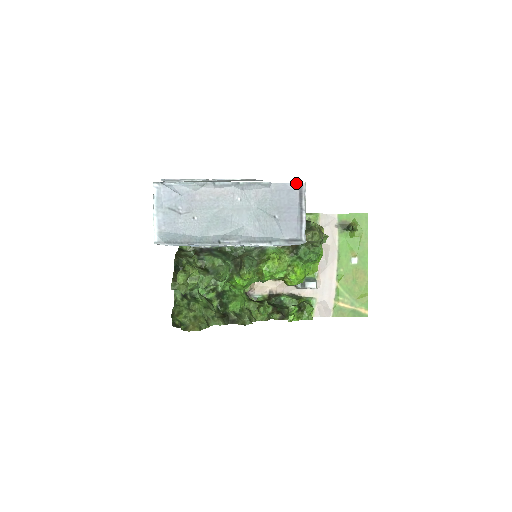
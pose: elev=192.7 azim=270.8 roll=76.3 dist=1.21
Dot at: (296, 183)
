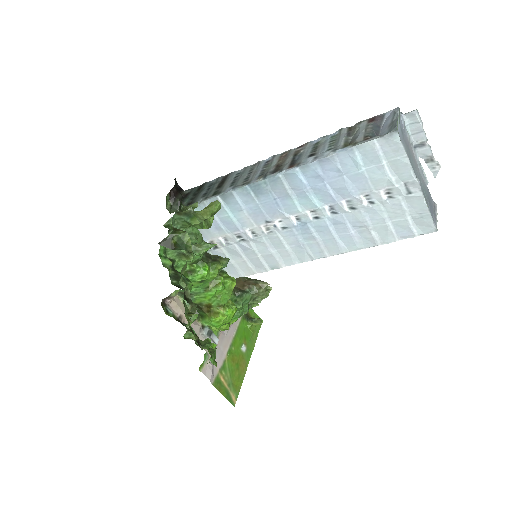
Dot at: occluded
